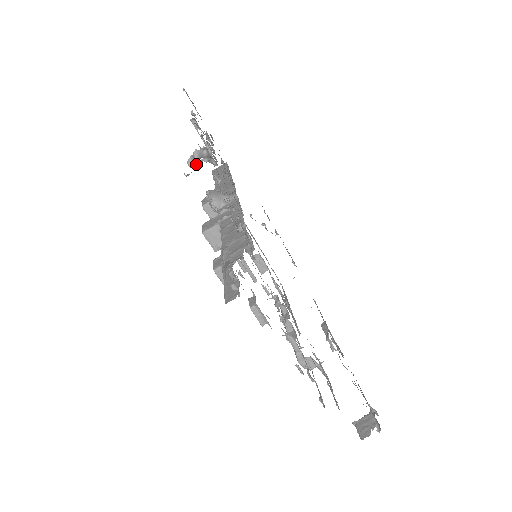
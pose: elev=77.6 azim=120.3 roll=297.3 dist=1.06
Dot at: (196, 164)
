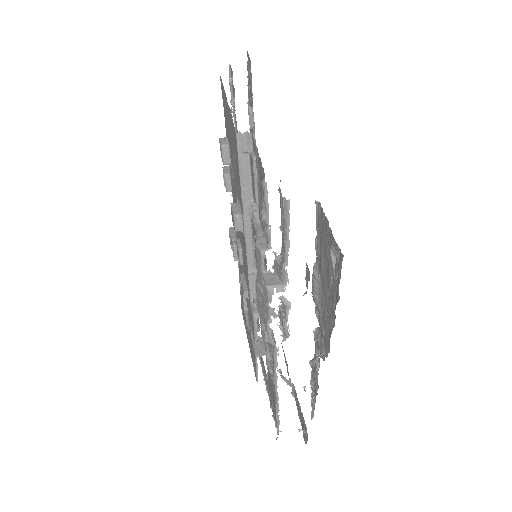
Dot at: occluded
